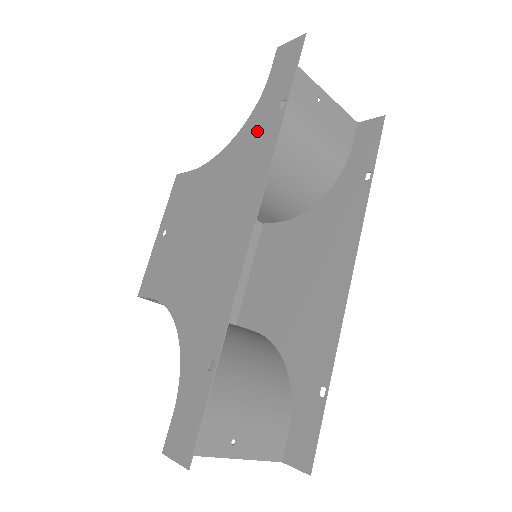
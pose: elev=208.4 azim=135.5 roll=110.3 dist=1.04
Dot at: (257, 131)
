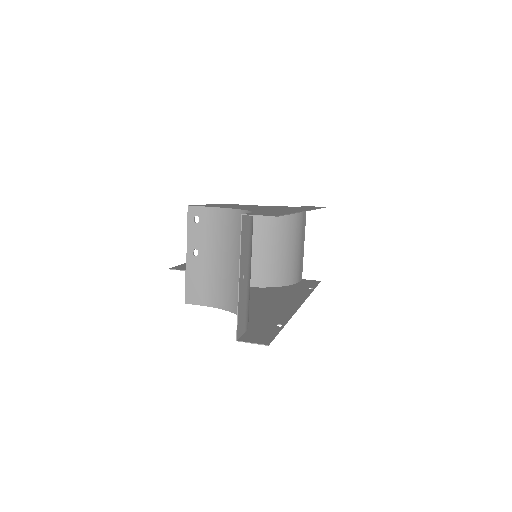
Dot at: (300, 207)
